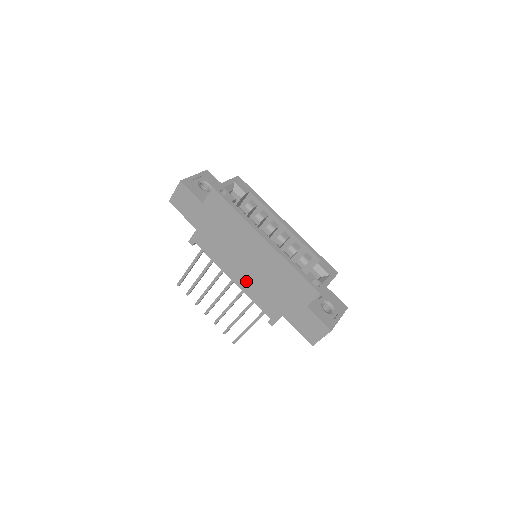
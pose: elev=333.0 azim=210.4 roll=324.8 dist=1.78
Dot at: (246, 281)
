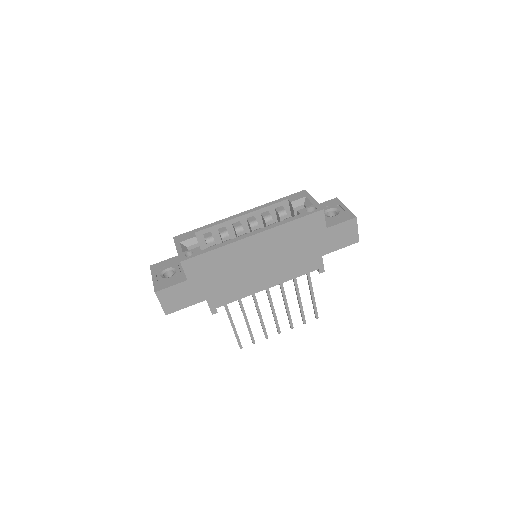
Dot at: (276, 275)
